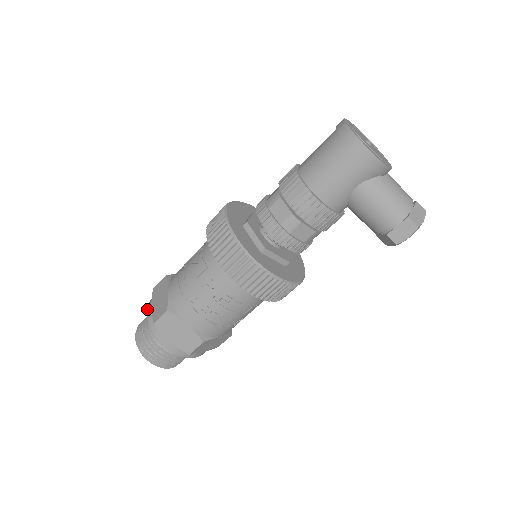
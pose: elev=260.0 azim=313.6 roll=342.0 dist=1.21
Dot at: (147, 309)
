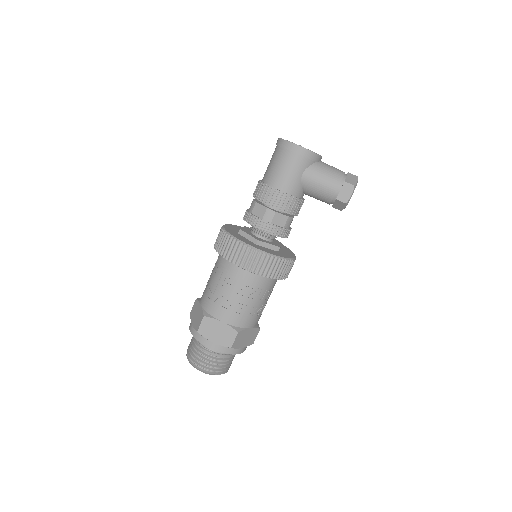
Dot at: (189, 328)
